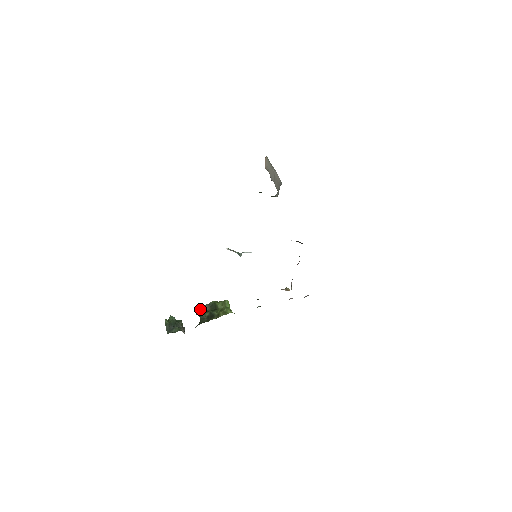
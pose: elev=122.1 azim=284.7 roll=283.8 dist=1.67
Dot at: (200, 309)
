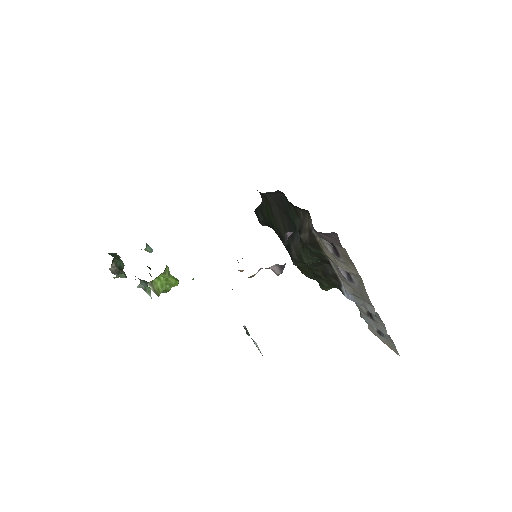
Dot at: occluded
